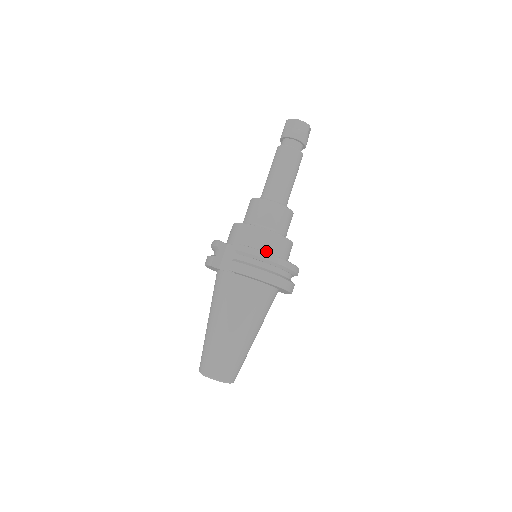
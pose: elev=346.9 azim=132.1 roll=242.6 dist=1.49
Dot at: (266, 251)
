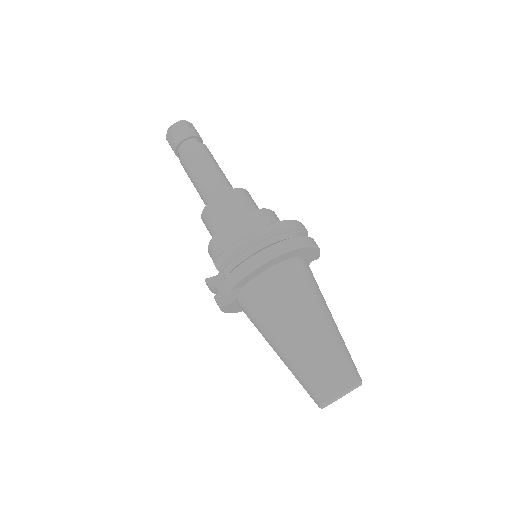
Dot at: occluded
